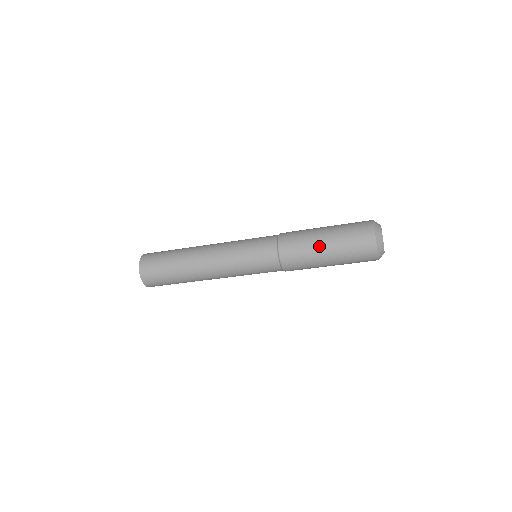
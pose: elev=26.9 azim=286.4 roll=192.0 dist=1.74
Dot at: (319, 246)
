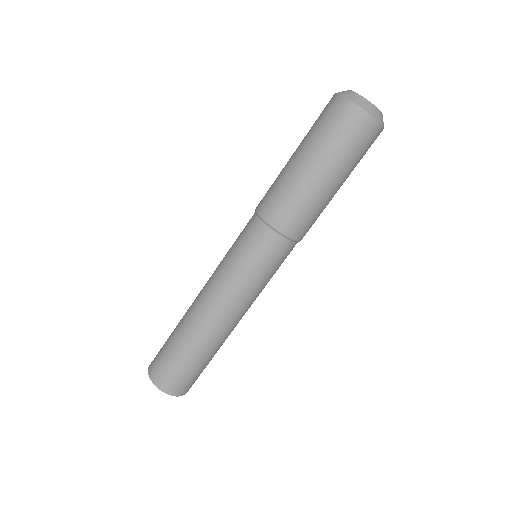
Dot at: (294, 167)
